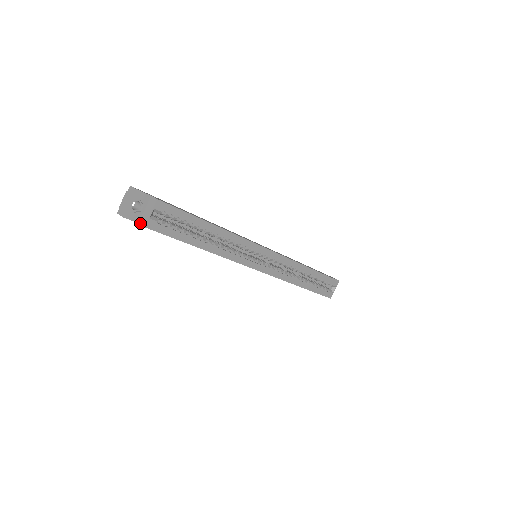
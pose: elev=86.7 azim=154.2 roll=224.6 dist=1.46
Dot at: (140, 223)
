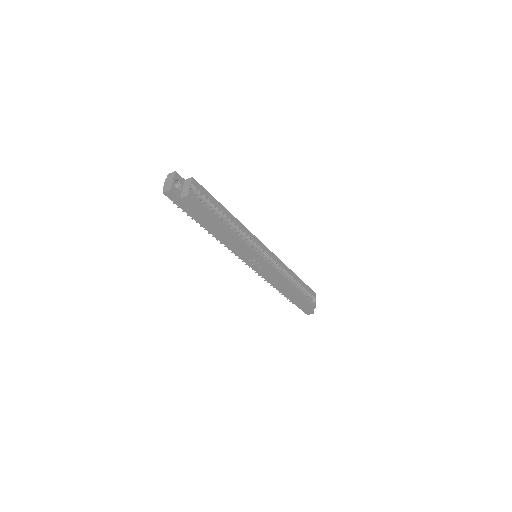
Dot at: (182, 197)
